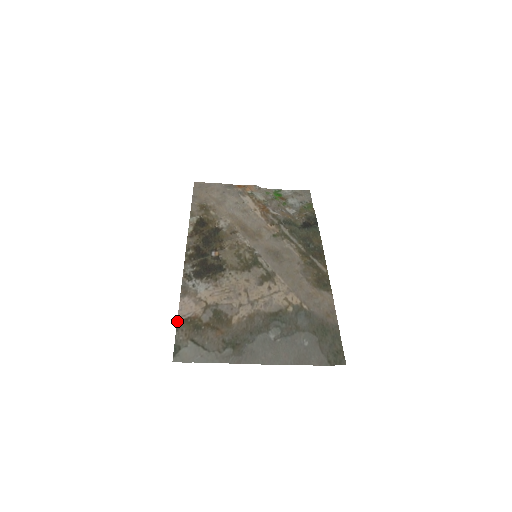
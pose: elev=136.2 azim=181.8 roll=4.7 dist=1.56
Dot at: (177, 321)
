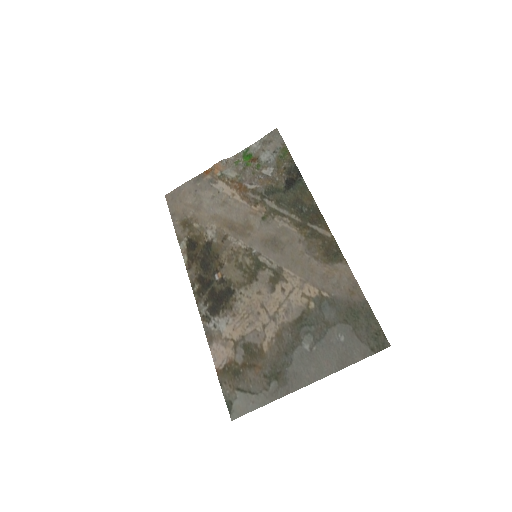
Dot at: (217, 375)
